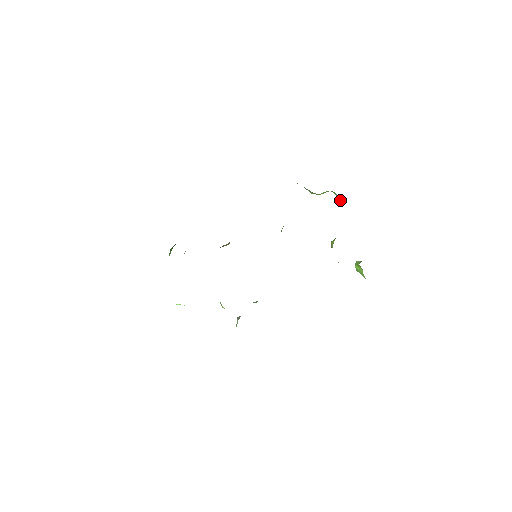
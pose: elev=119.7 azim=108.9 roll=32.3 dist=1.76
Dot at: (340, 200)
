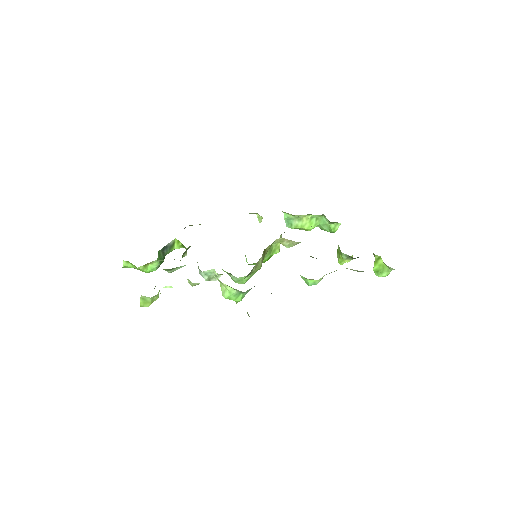
Dot at: (331, 225)
